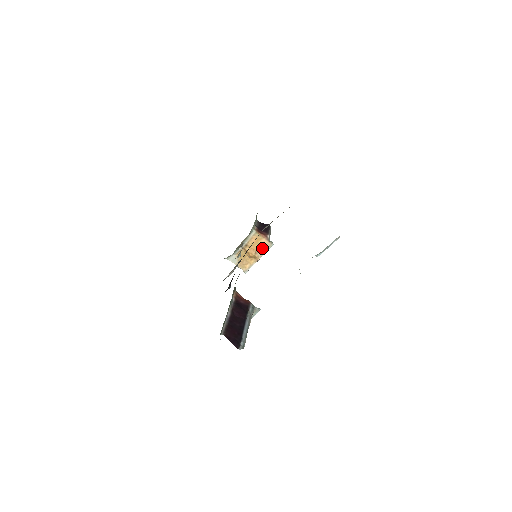
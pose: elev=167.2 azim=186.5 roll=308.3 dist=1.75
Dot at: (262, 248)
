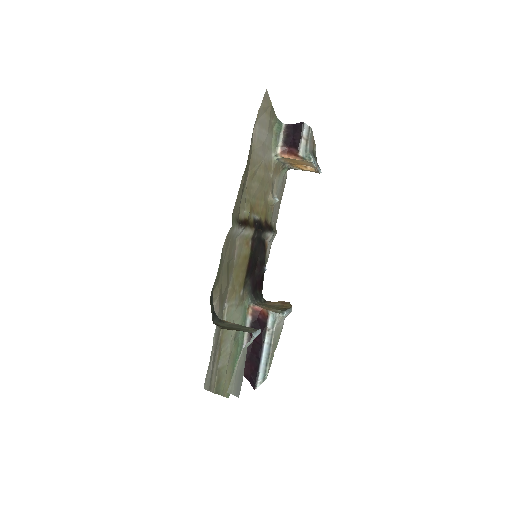
Dot at: (306, 163)
